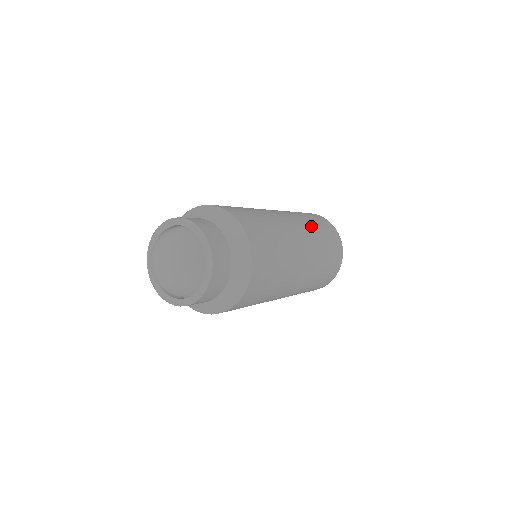
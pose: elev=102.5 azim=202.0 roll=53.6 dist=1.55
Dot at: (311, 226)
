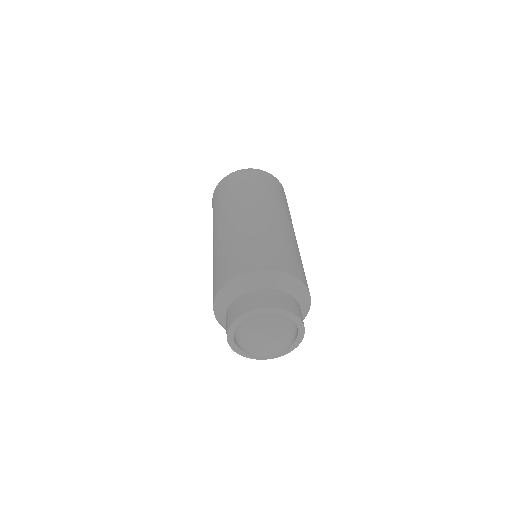
Dot at: (270, 197)
